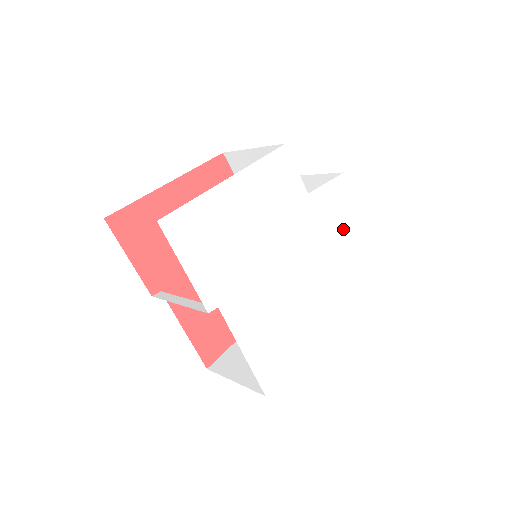
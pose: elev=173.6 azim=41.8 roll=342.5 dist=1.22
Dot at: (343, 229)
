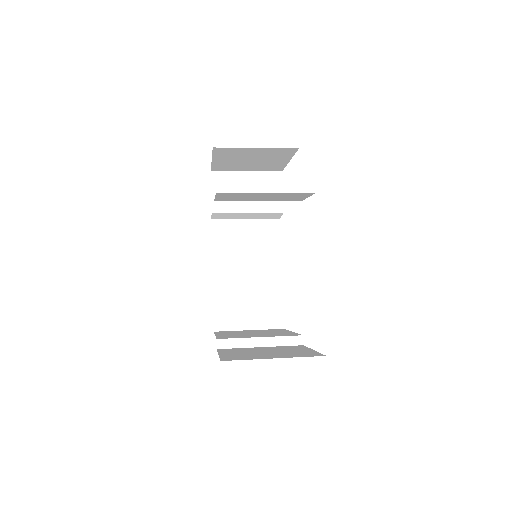
Dot at: occluded
